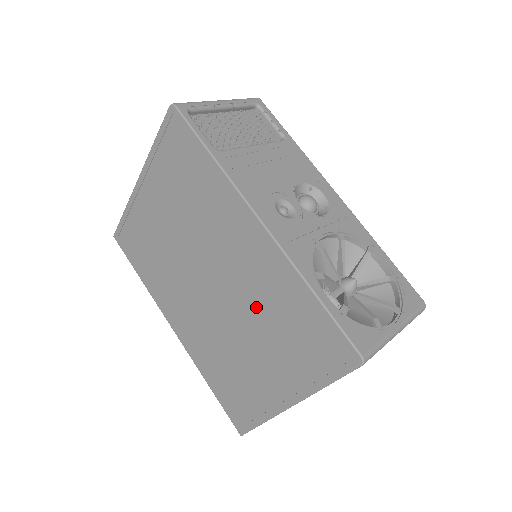
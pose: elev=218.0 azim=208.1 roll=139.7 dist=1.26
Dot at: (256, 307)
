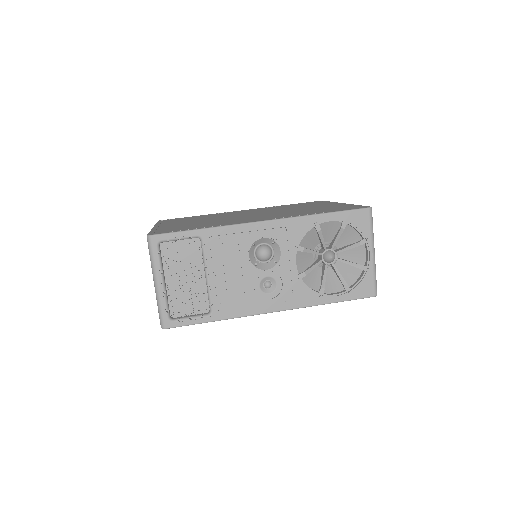
Dot at: occluded
